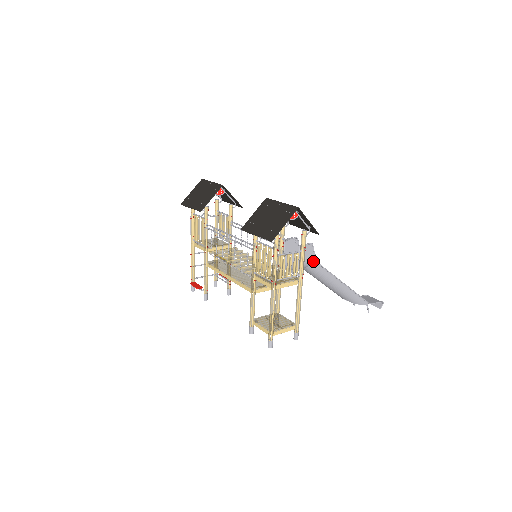
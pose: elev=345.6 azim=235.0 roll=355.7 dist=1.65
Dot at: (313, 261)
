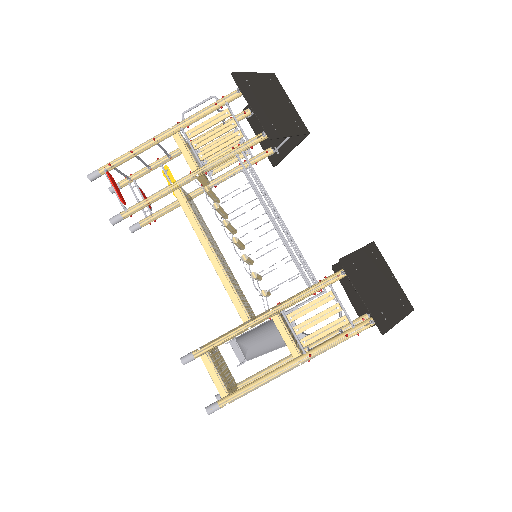
Dot at: occluded
